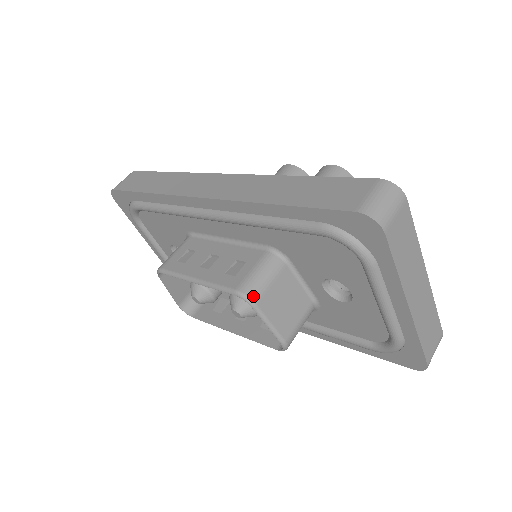
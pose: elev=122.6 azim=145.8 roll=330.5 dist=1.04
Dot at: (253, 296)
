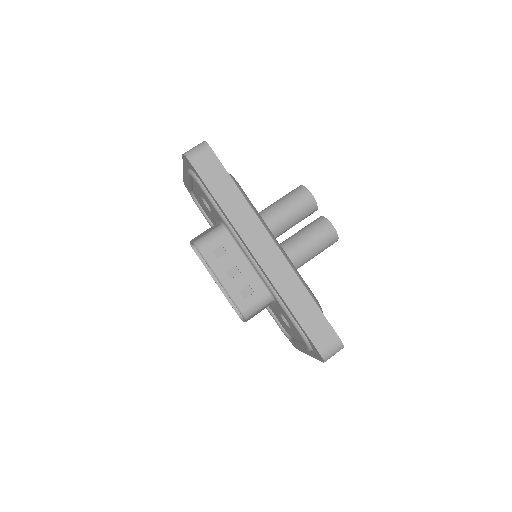
Dot at: (248, 317)
